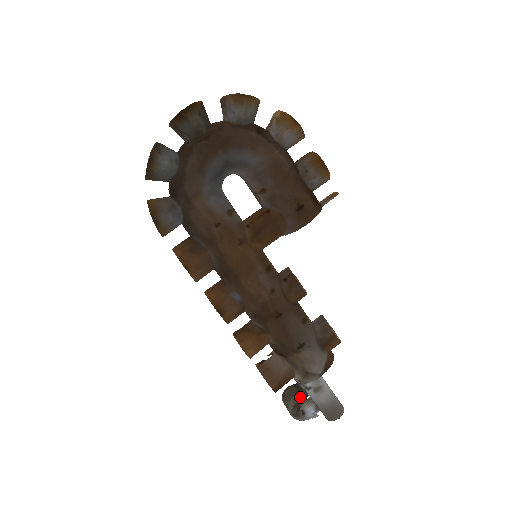
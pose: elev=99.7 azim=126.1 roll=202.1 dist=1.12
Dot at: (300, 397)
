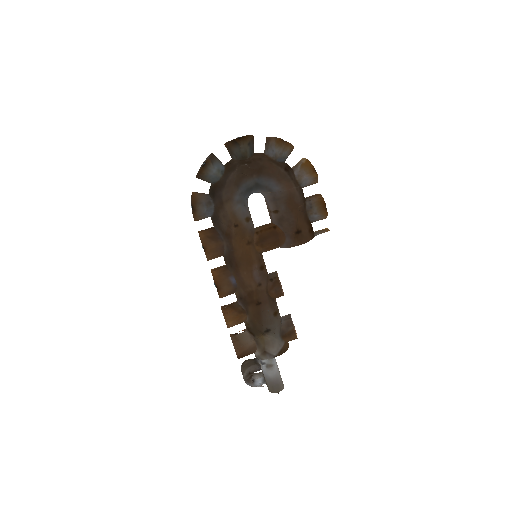
Dot at: (255, 368)
